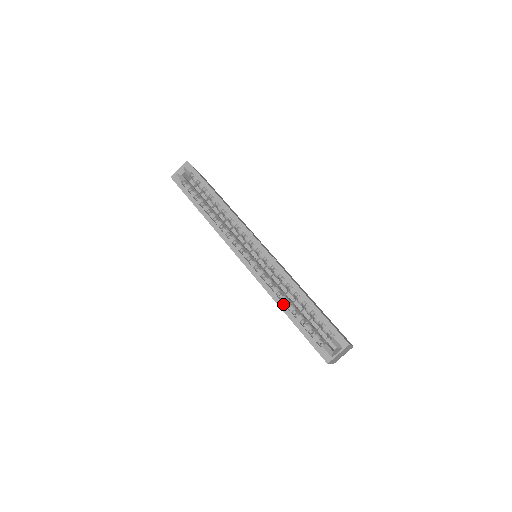
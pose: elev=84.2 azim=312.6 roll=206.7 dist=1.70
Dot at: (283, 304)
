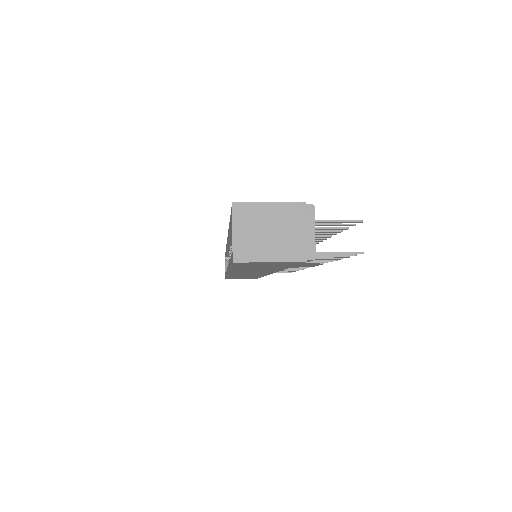
Dot at: occluded
